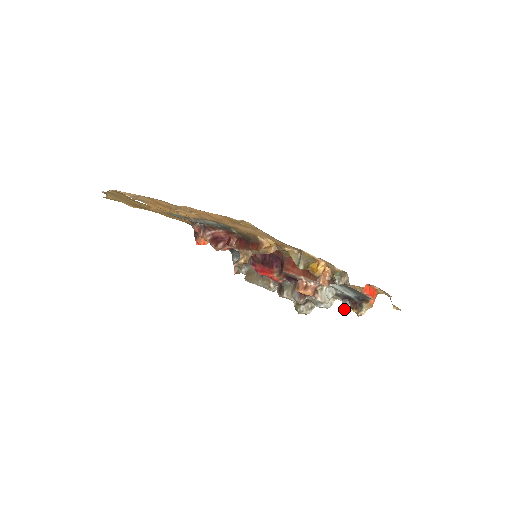
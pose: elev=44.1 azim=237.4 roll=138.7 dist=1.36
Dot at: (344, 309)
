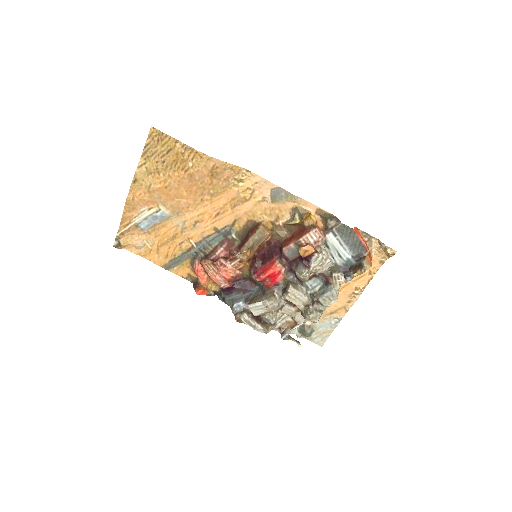
Dot at: (348, 276)
